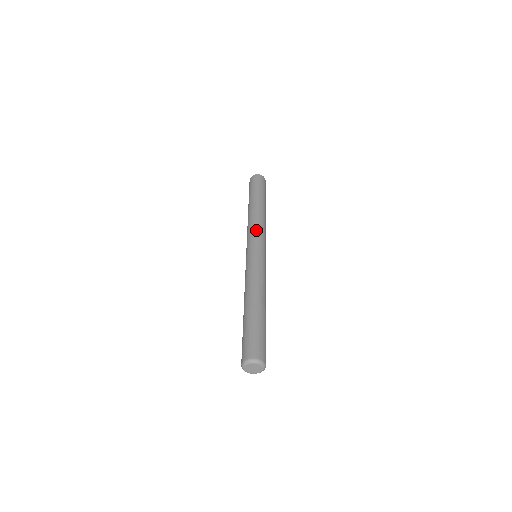
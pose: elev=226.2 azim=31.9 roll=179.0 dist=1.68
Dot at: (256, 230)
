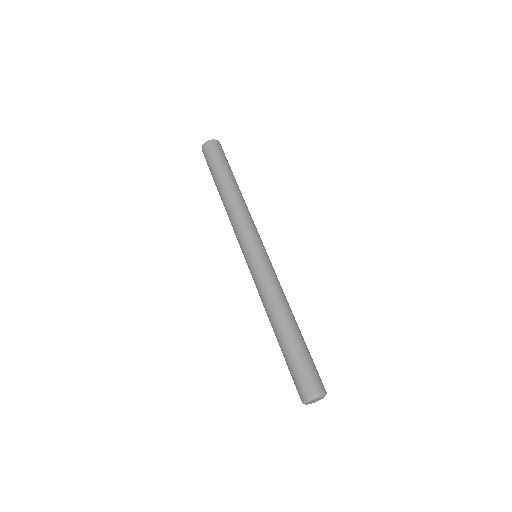
Dot at: (247, 223)
